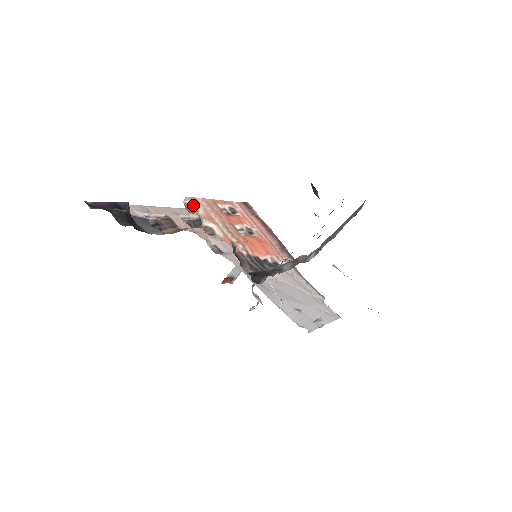
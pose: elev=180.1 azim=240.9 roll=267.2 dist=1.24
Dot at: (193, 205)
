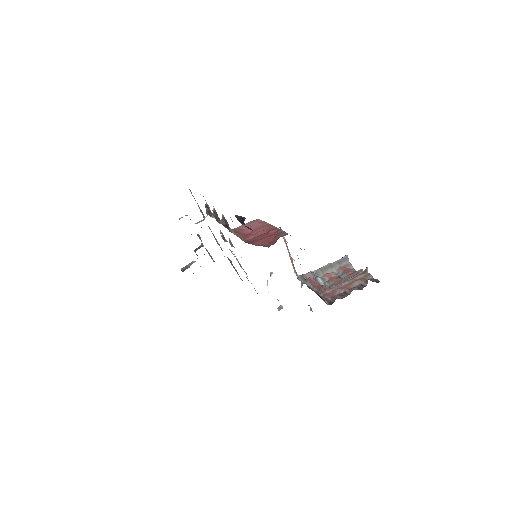
Dot at: occluded
